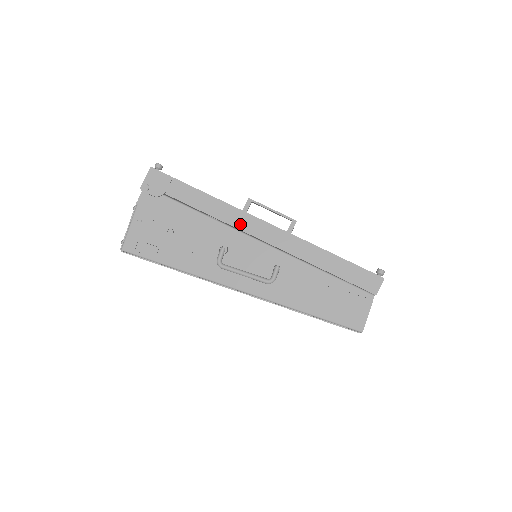
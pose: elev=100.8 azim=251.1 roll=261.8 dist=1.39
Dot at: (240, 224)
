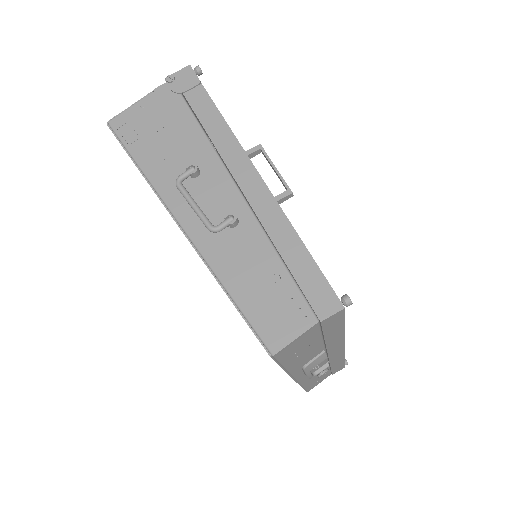
Dot at: (229, 157)
